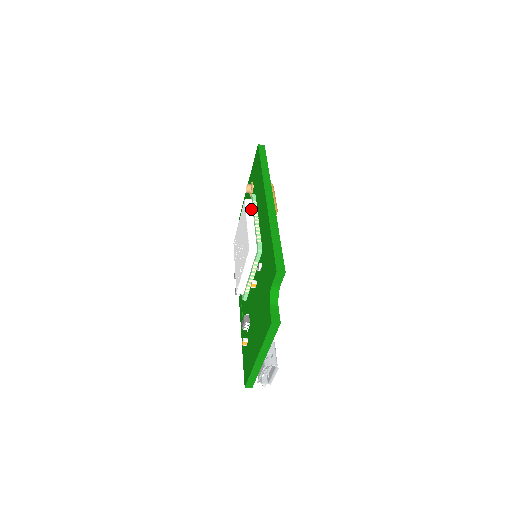
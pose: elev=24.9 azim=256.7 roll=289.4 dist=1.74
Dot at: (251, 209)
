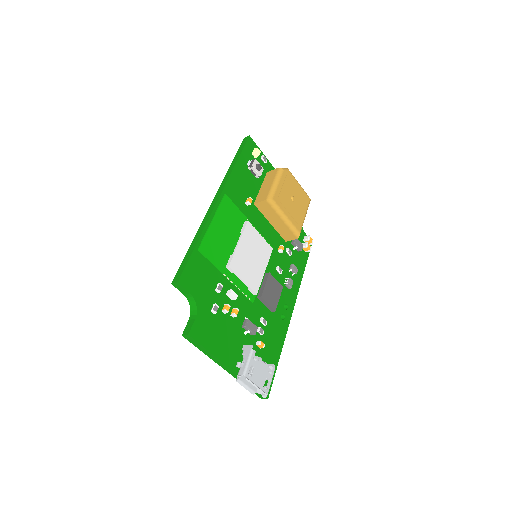
Dot at: occluded
